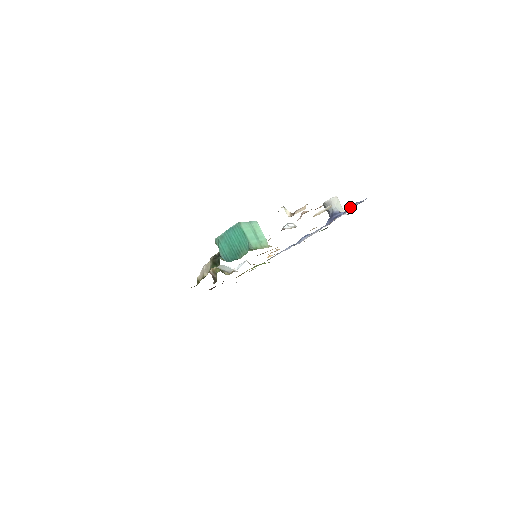
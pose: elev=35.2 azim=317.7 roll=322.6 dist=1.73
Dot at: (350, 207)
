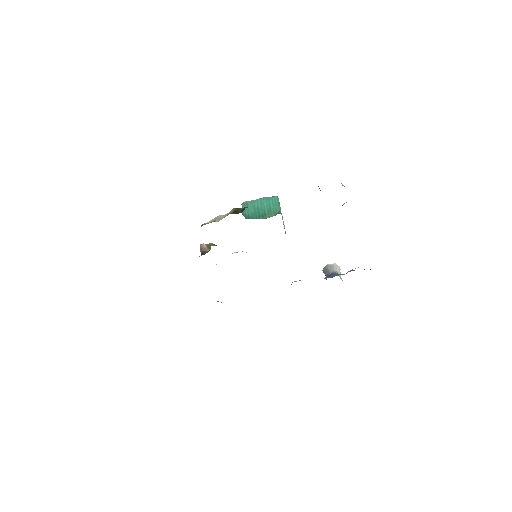
Dot at: (354, 270)
